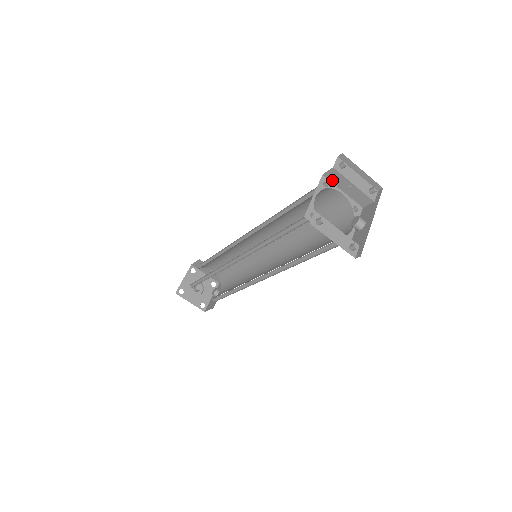
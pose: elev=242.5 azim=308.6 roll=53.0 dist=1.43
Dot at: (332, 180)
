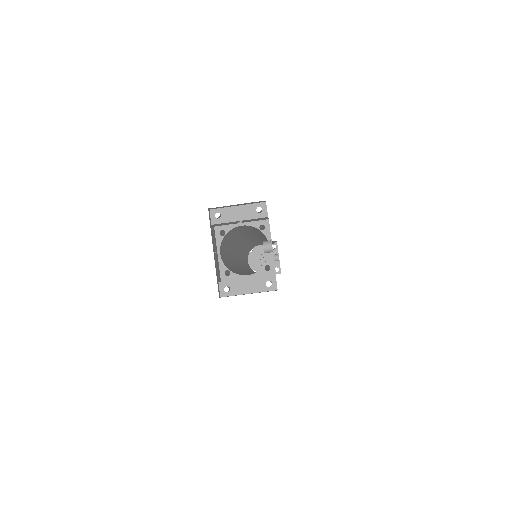
Dot at: (224, 225)
